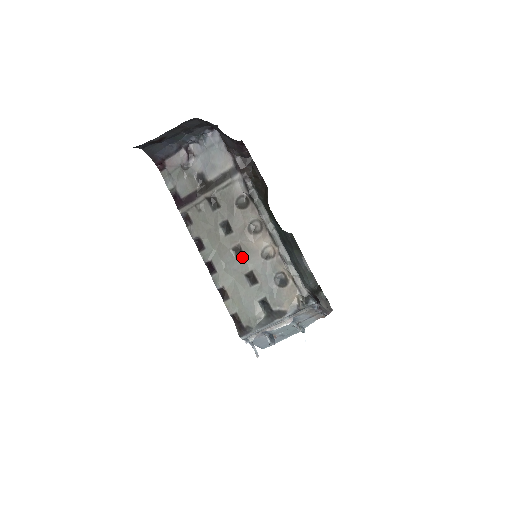
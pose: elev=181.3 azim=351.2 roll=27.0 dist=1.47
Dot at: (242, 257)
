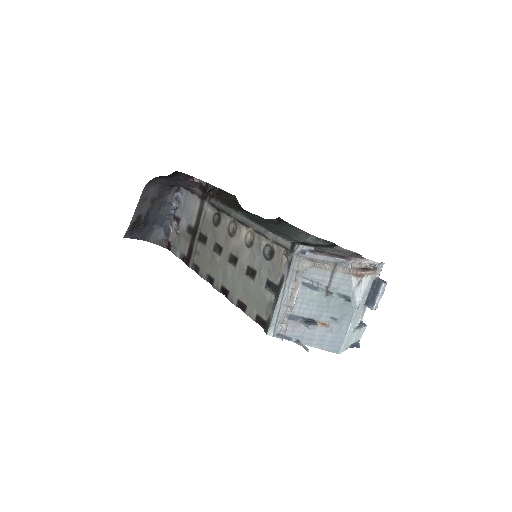
Dot at: (237, 261)
